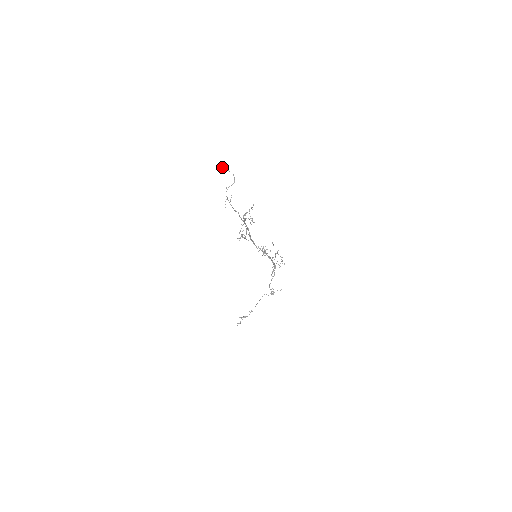
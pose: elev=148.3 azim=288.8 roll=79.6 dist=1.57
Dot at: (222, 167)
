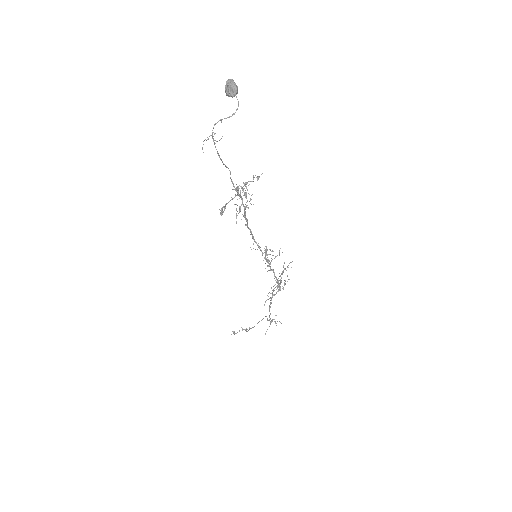
Dot at: (229, 86)
